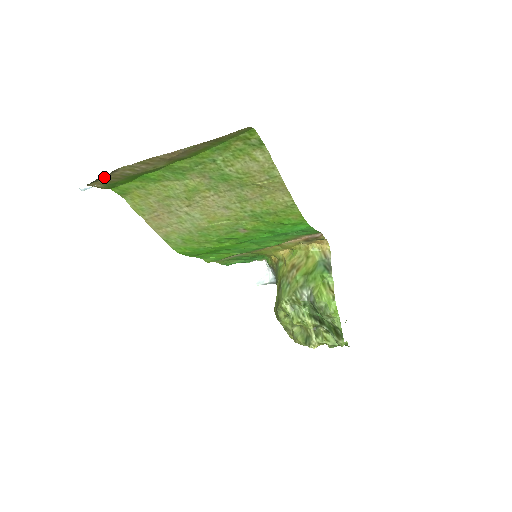
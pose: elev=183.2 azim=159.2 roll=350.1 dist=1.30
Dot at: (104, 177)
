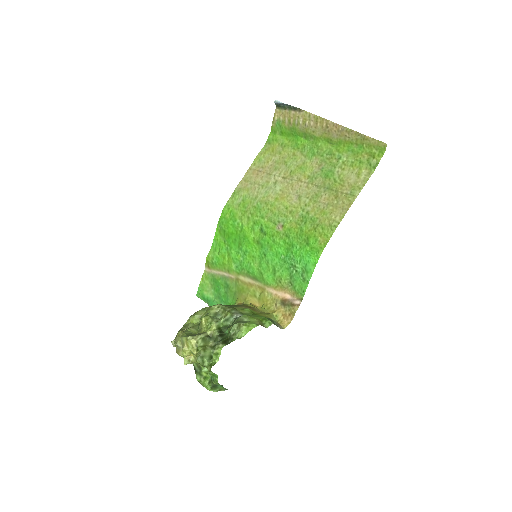
Dot at: (290, 111)
